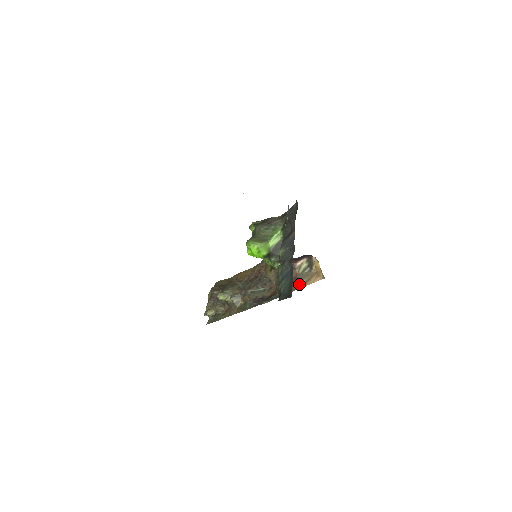
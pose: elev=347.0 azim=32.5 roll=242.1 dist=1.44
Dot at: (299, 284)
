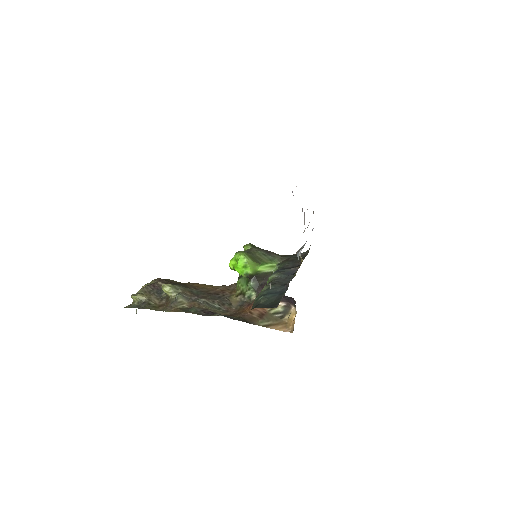
Dot at: (263, 322)
